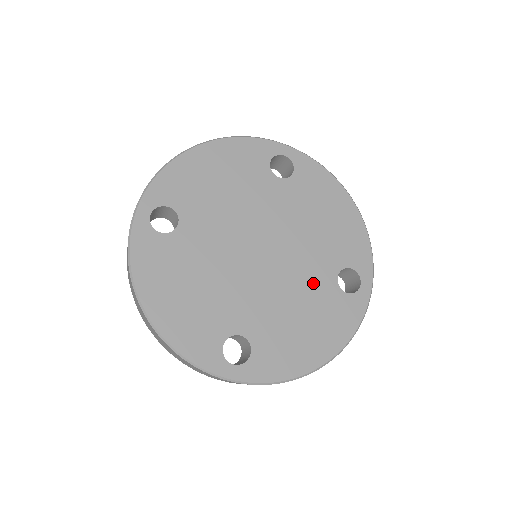
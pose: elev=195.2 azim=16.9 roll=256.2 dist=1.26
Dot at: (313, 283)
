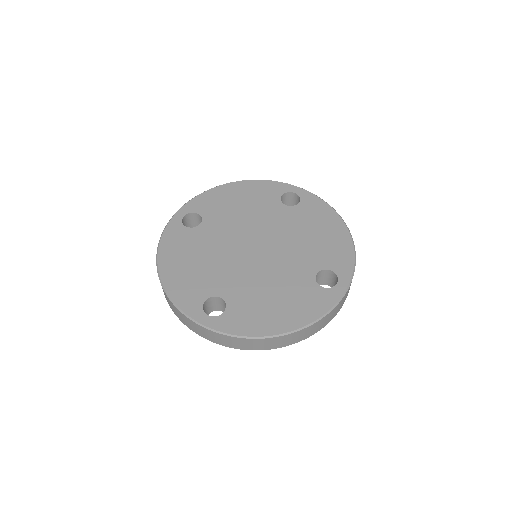
Dot at: (293, 275)
